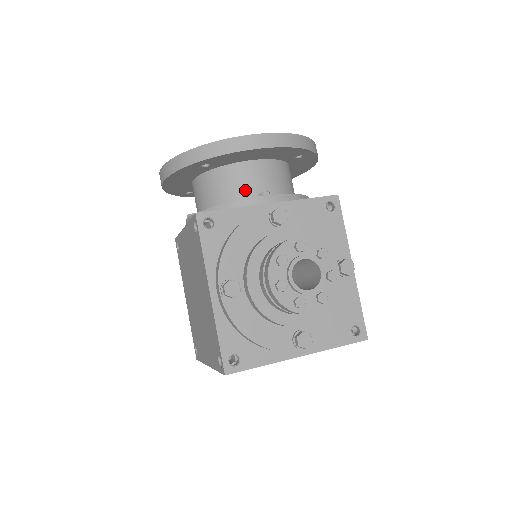
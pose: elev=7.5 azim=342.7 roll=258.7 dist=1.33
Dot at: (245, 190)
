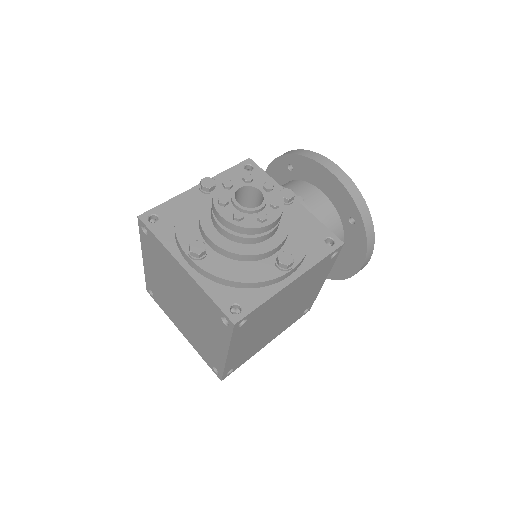
Dot at: occluded
